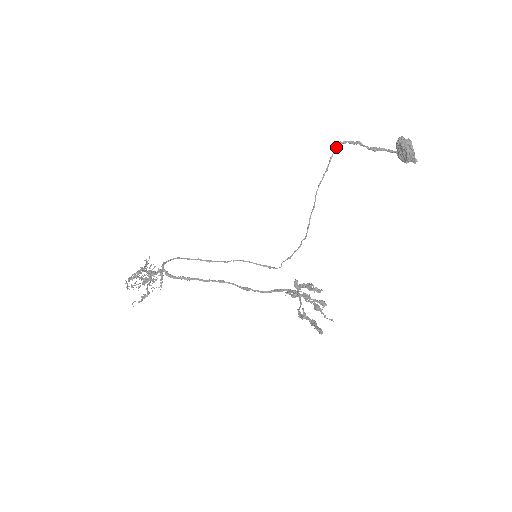
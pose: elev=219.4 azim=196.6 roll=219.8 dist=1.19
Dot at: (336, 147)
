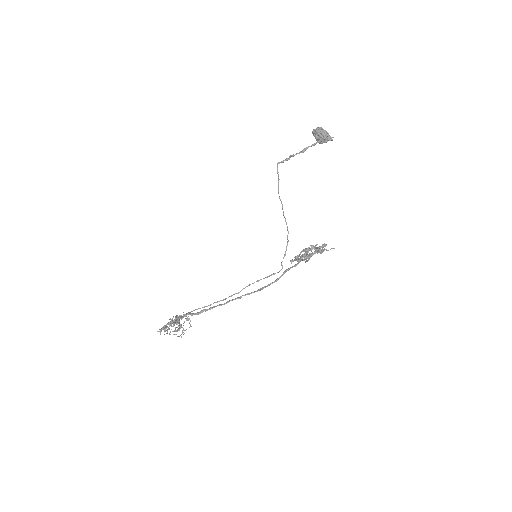
Dot at: occluded
